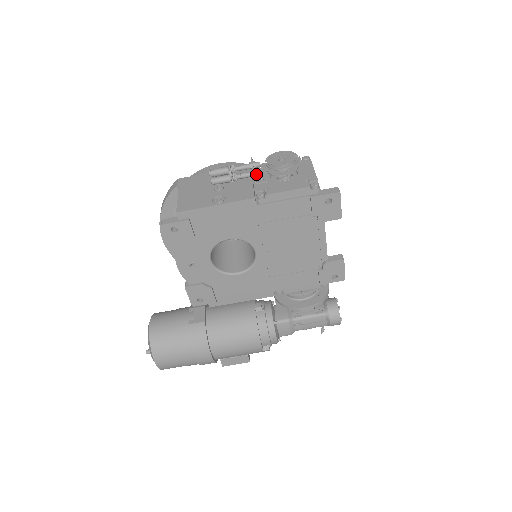
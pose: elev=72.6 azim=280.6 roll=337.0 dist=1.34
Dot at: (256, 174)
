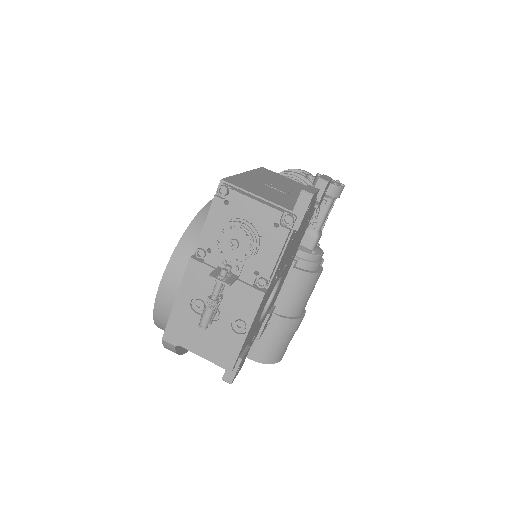
Dot at: (230, 275)
